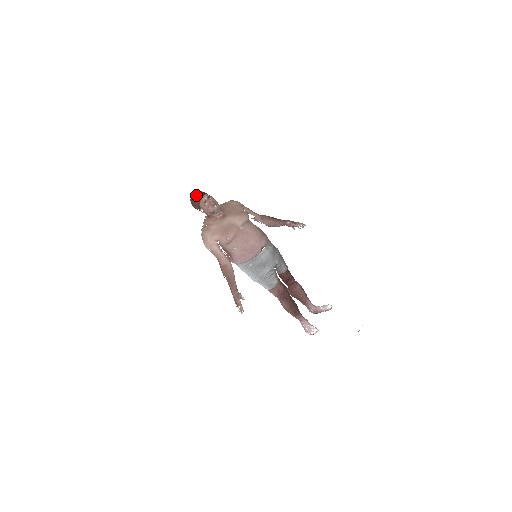
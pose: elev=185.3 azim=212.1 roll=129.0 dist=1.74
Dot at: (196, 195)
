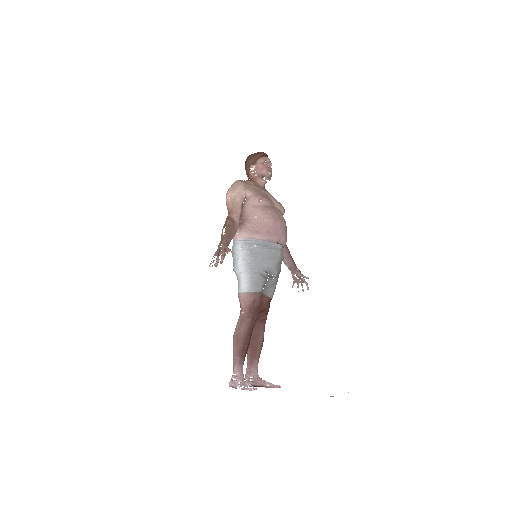
Dot at: occluded
